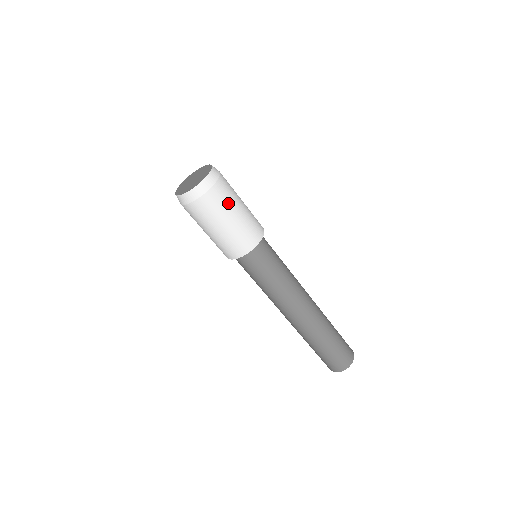
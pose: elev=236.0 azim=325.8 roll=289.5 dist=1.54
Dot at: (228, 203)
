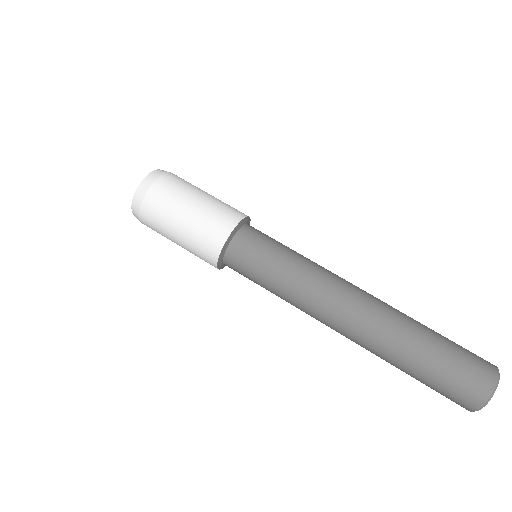
Dot at: (180, 193)
